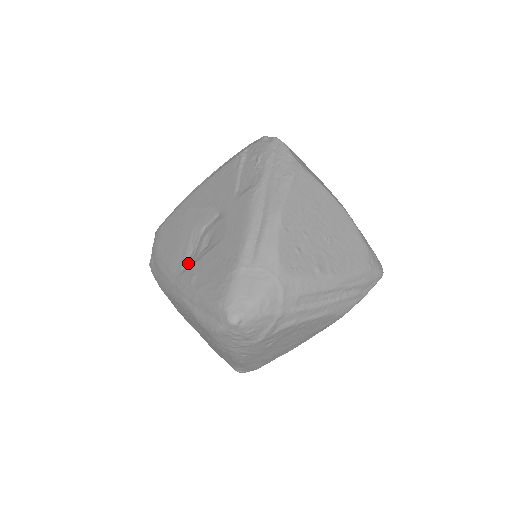
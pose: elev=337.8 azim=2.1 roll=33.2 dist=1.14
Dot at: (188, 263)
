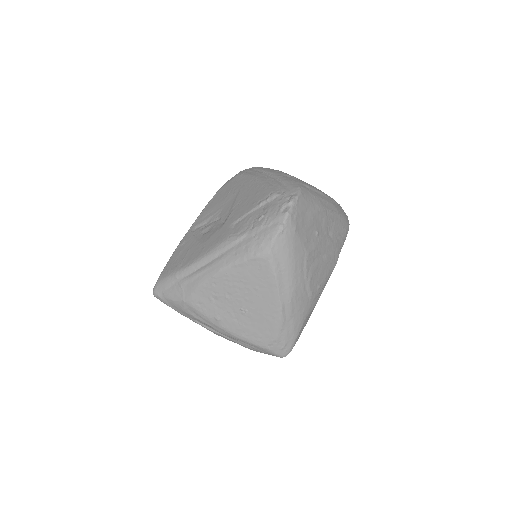
Dot at: (197, 228)
